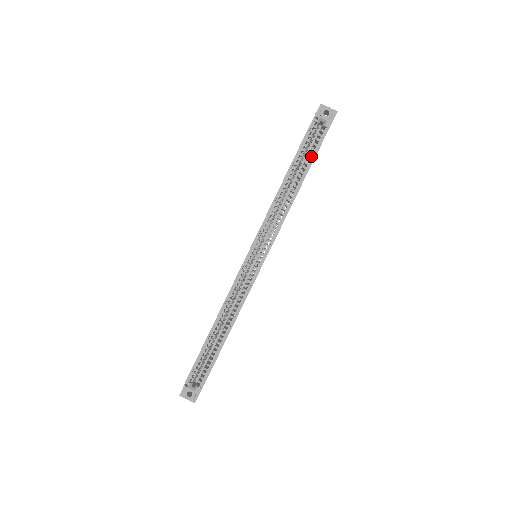
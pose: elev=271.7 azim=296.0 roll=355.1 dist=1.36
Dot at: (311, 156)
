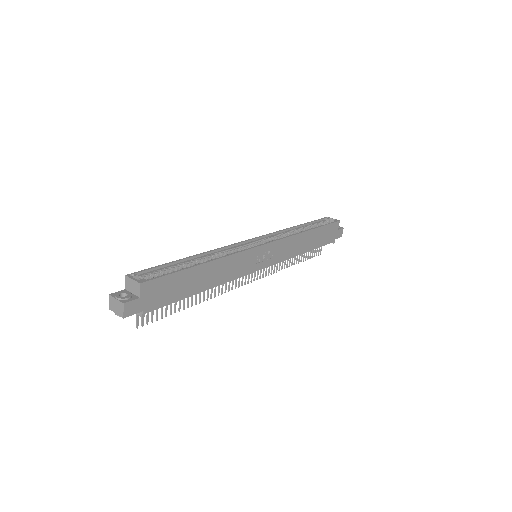
Dot at: occluded
